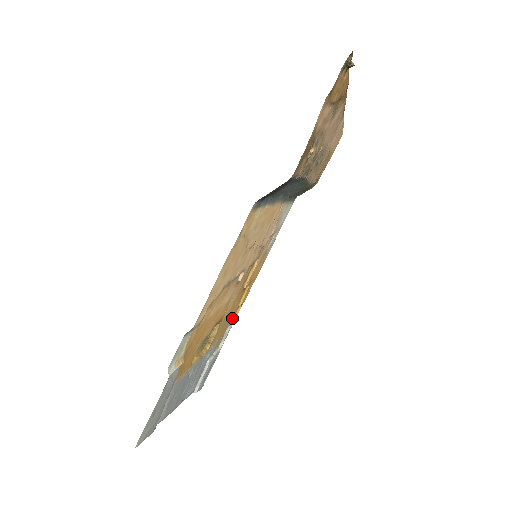
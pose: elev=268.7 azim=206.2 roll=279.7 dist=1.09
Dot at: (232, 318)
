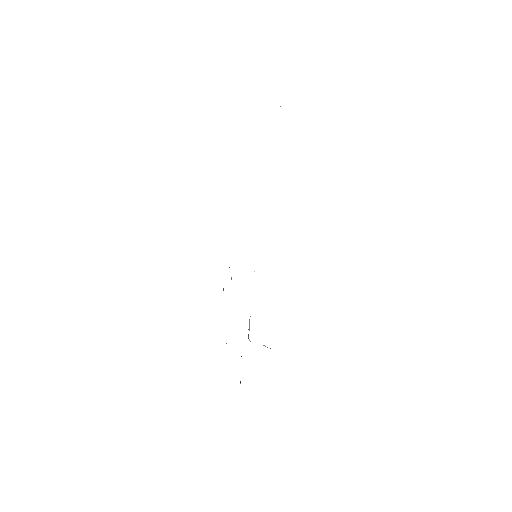
Dot at: occluded
